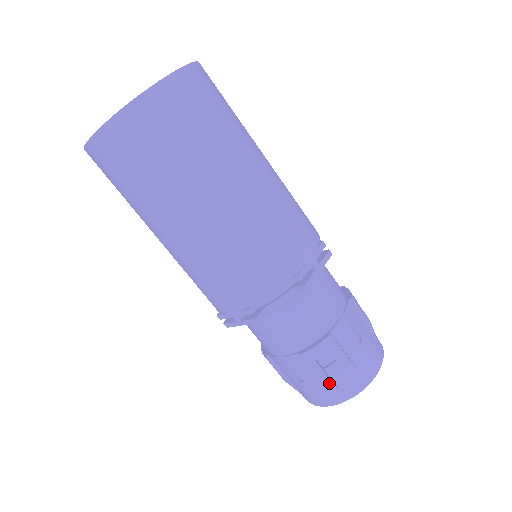
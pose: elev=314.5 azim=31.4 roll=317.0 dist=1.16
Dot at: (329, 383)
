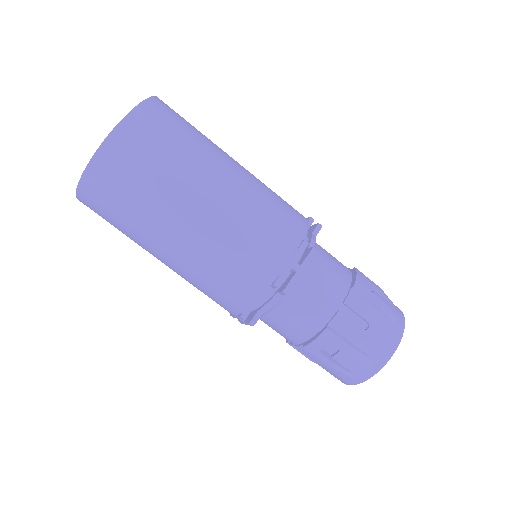
Dot at: (386, 308)
